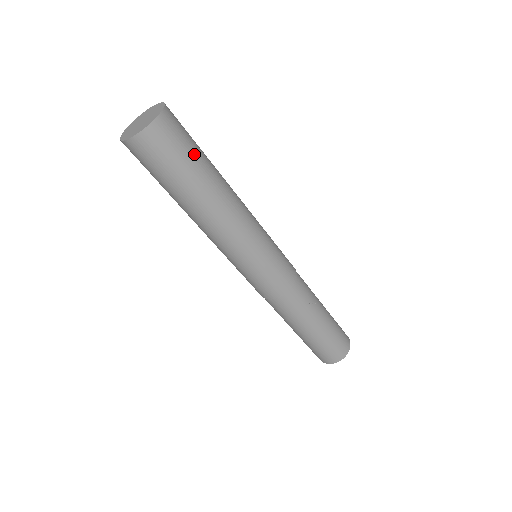
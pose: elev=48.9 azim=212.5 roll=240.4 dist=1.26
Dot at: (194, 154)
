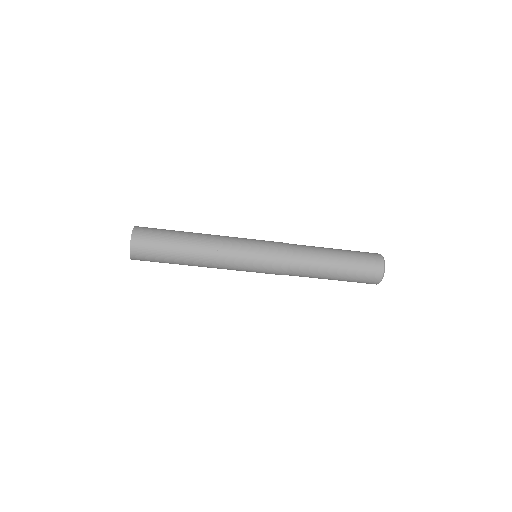
Dot at: (164, 234)
